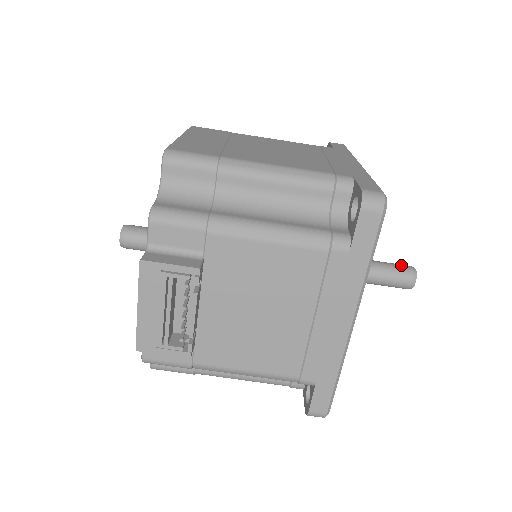
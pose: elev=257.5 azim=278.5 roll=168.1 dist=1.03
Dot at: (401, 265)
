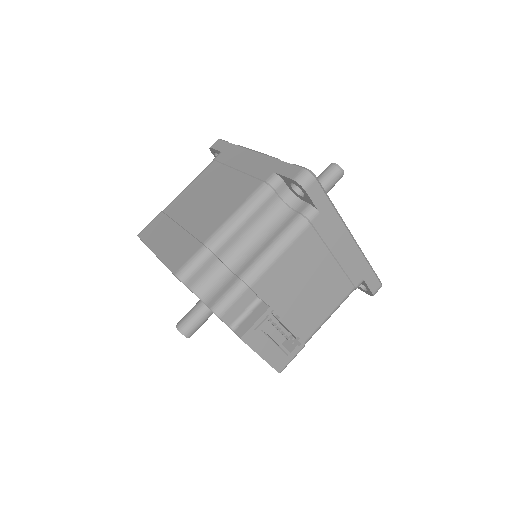
Dot at: (326, 170)
